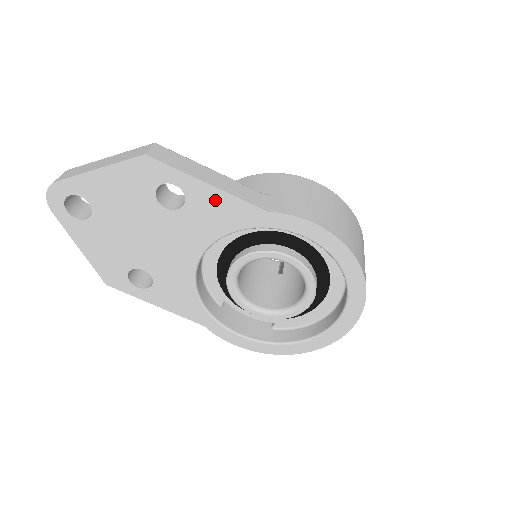
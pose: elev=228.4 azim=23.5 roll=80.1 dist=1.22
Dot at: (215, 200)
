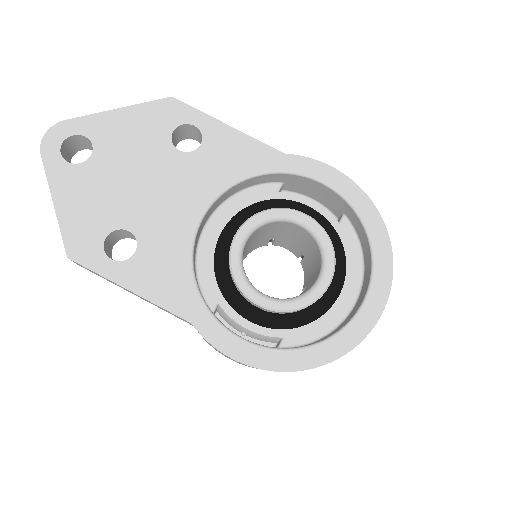
Dot at: (233, 142)
